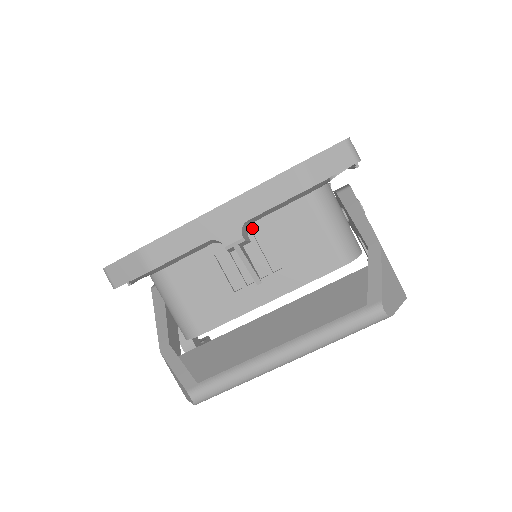
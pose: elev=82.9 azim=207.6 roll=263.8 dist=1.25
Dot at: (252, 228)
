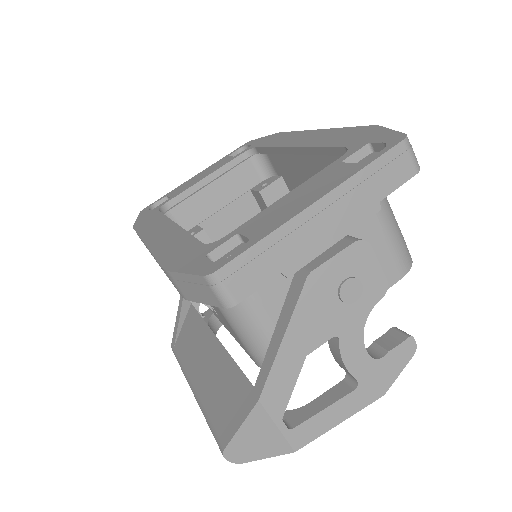
Dot at: occluded
